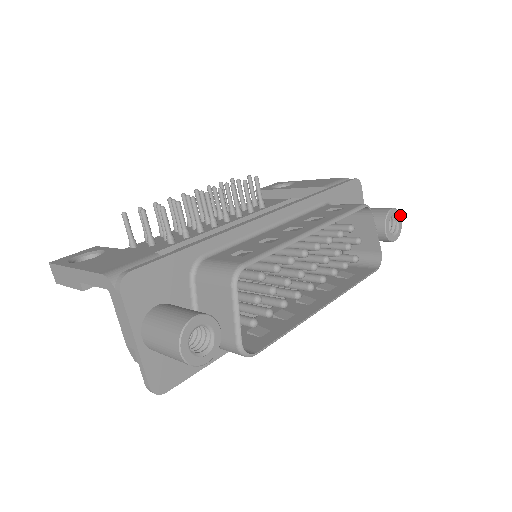
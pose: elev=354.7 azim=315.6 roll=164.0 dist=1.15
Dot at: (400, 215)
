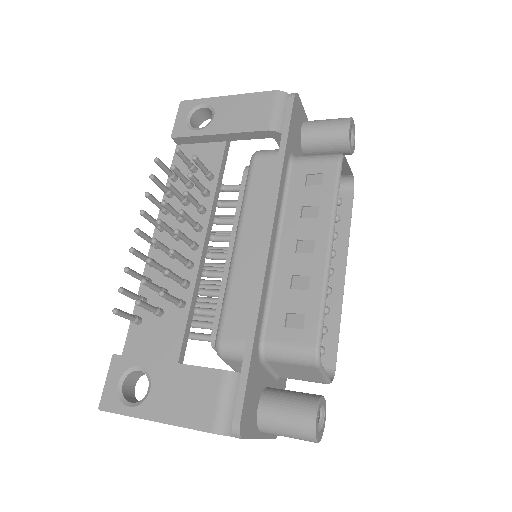
Dot at: occluded
